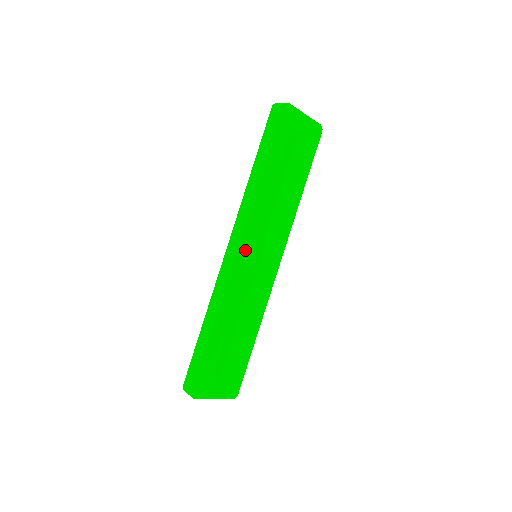
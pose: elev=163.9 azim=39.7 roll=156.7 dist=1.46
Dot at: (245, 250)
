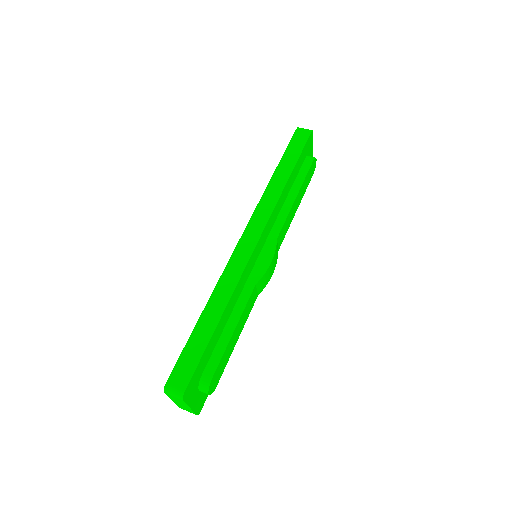
Dot at: (260, 243)
